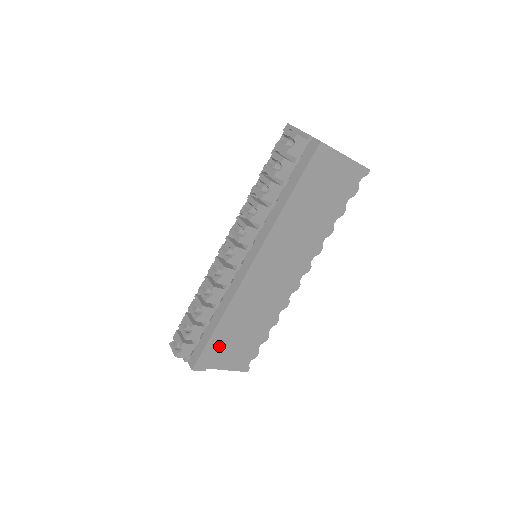
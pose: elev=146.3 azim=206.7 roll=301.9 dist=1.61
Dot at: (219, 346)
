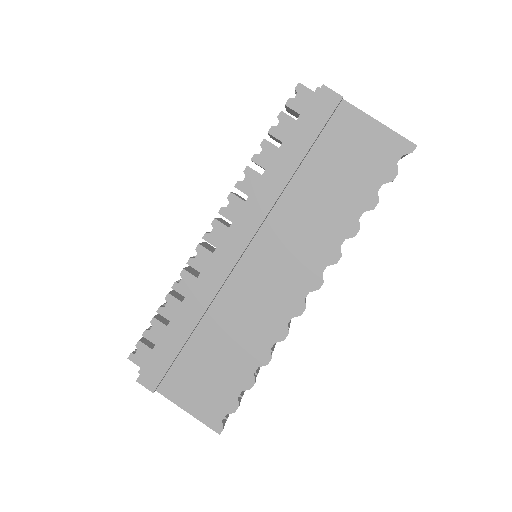
Dot at: (179, 363)
